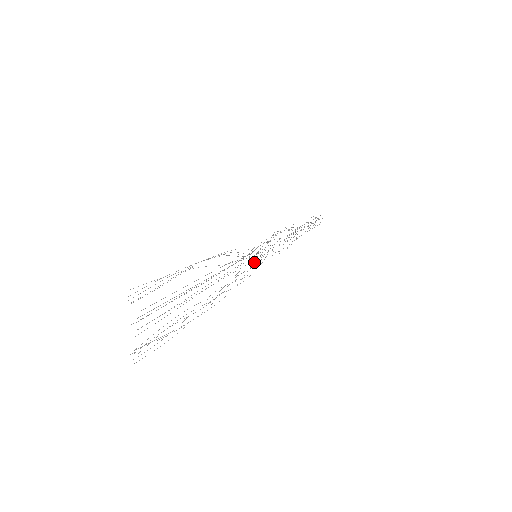
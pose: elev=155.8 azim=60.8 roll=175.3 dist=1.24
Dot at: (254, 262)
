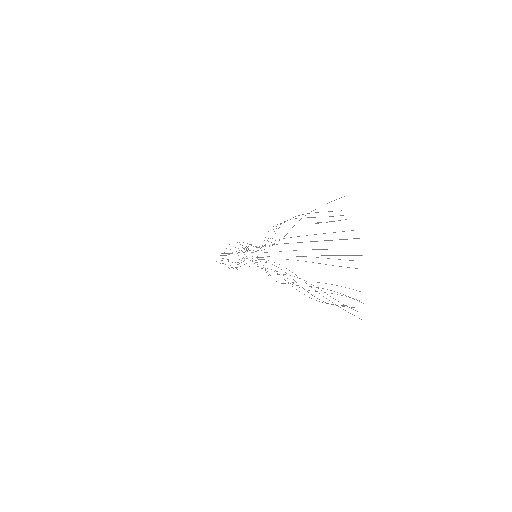
Dot at: occluded
